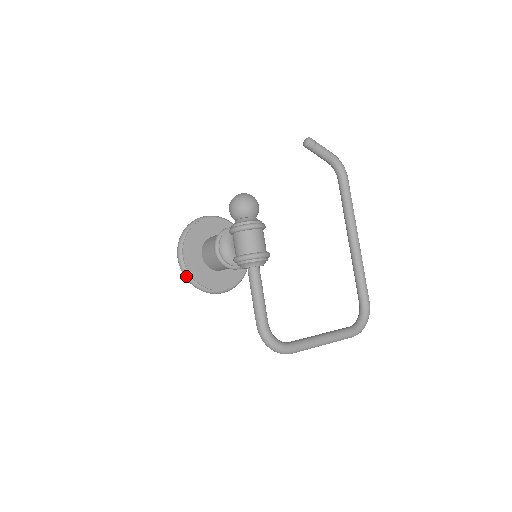
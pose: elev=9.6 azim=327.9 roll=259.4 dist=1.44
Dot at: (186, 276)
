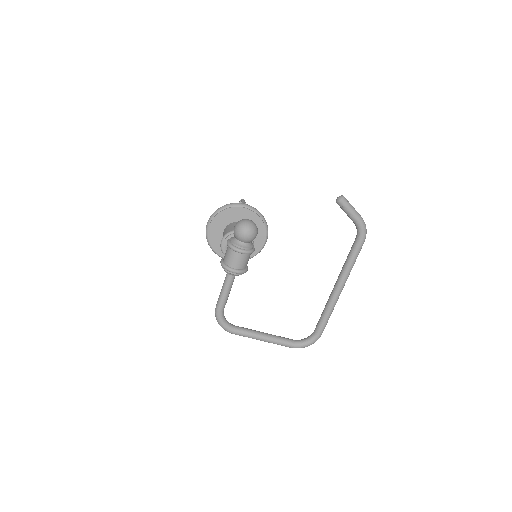
Dot at: occluded
